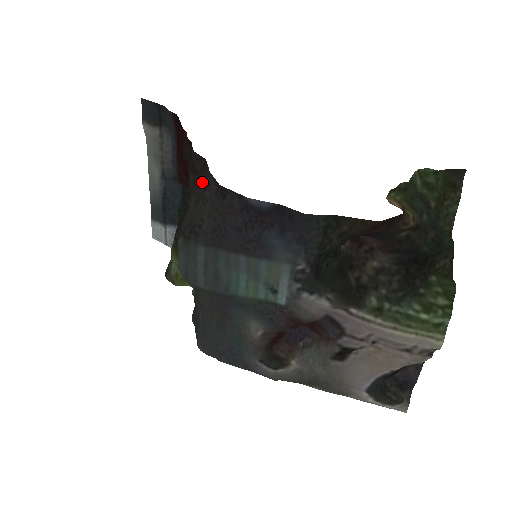
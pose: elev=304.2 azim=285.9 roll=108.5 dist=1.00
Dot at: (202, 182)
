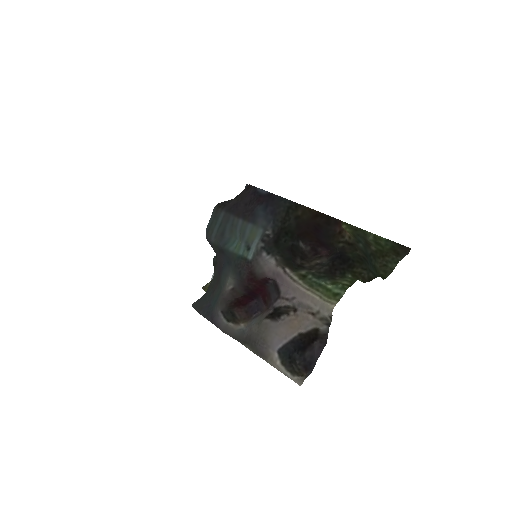
Dot at: occluded
